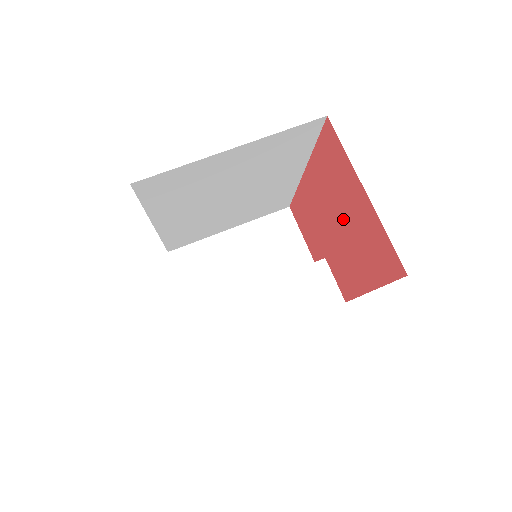
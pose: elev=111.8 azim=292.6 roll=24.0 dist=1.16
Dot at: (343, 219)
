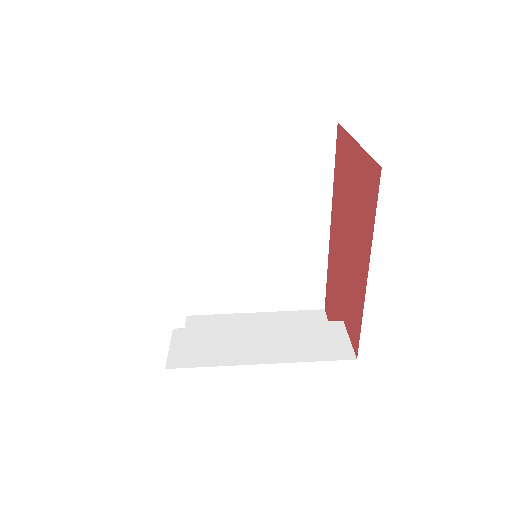
Dot at: (349, 217)
